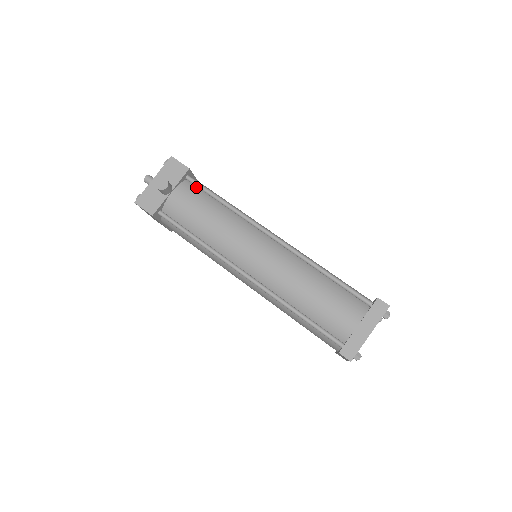
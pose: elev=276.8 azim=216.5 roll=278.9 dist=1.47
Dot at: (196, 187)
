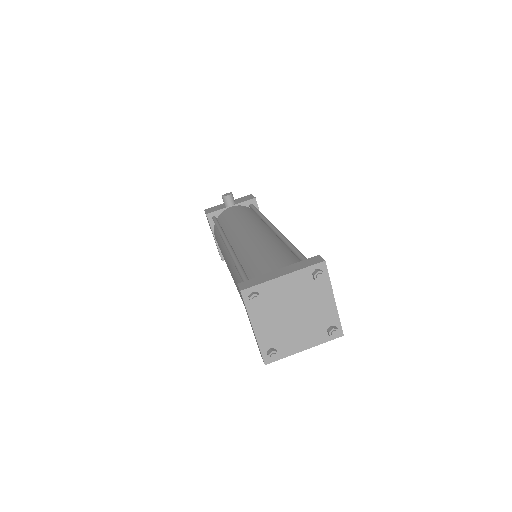
Dot at: (252, 210)
